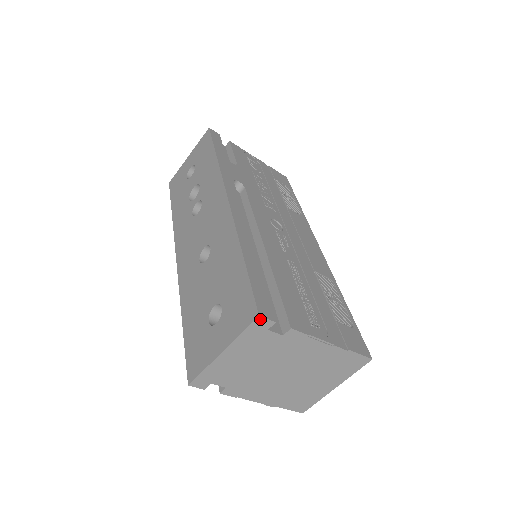
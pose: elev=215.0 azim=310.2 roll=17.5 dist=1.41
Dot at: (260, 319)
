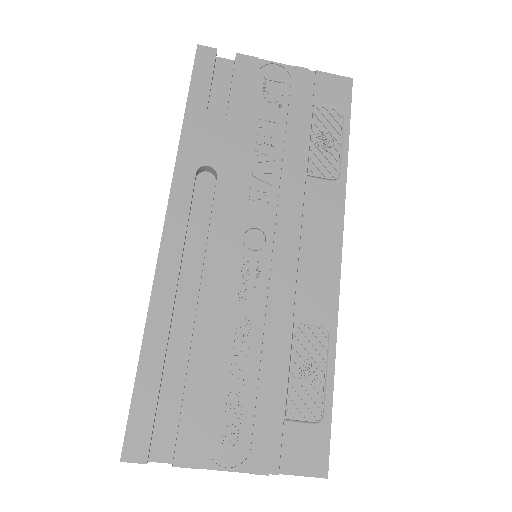
Dot at: (126, 461)
